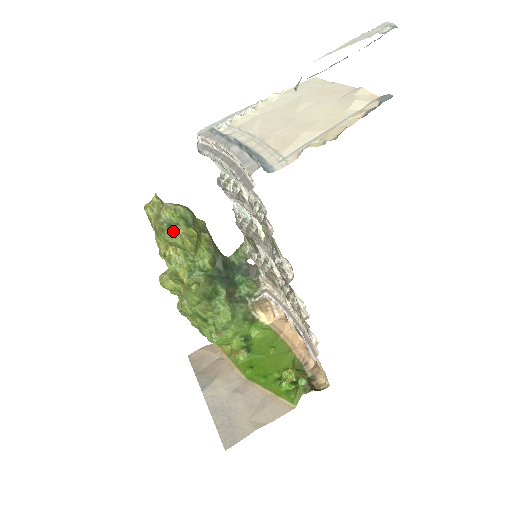
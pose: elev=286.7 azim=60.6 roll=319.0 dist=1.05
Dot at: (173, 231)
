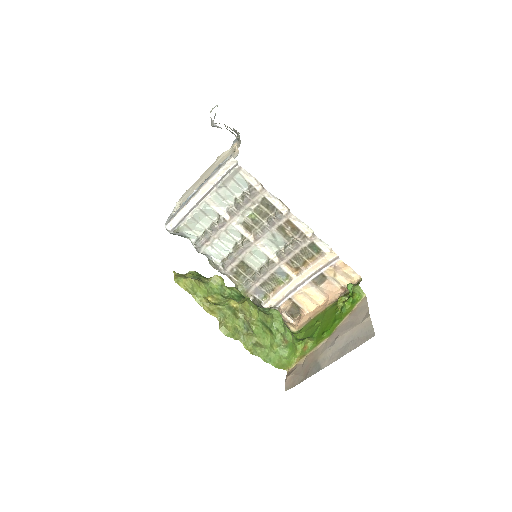
Dot at: (203, 282)
